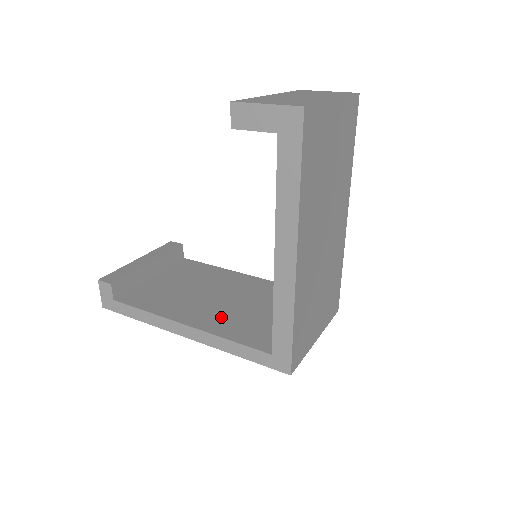
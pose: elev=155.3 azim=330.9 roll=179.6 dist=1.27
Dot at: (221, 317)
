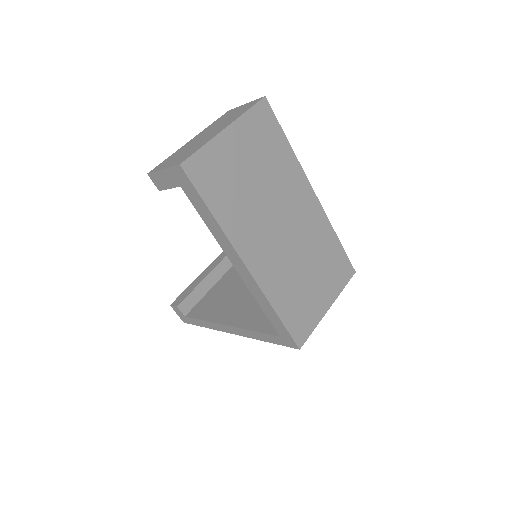
Dot at: (252, 311)
